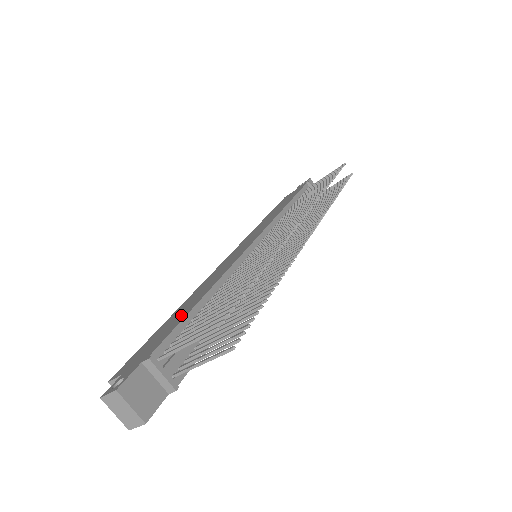
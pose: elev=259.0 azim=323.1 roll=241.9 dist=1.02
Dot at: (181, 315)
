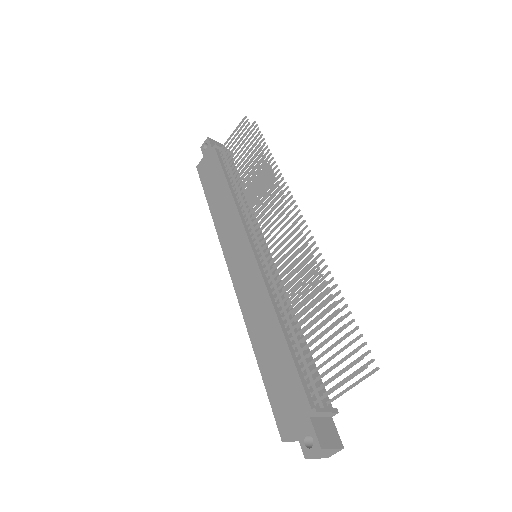
Dot at: (280, 357)
